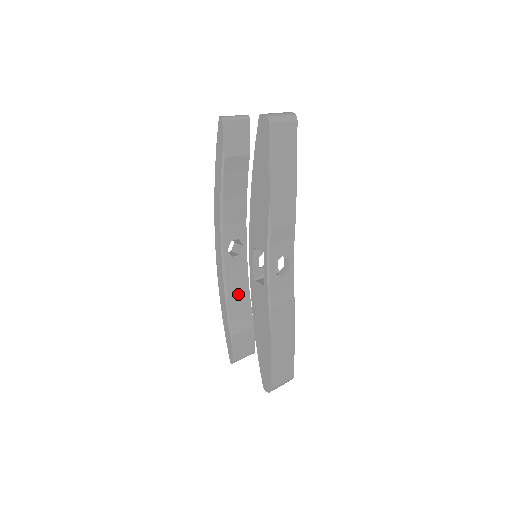
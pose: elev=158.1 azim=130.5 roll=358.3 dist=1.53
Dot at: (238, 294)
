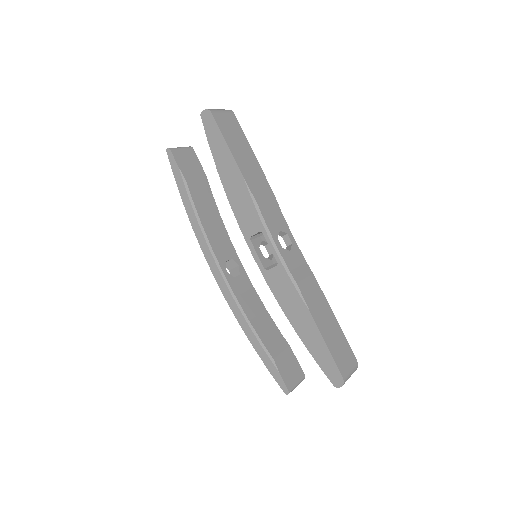
Dot at: (257, 315)
